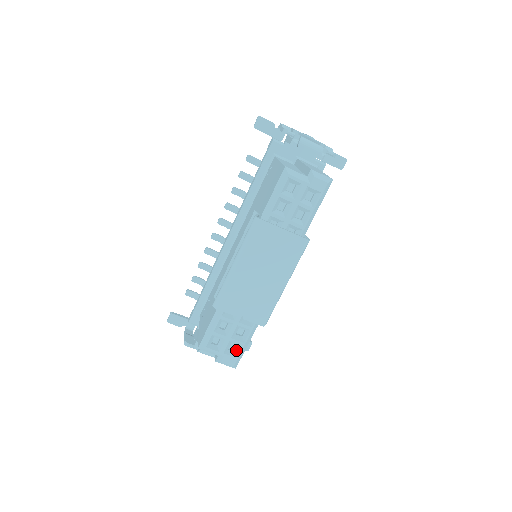
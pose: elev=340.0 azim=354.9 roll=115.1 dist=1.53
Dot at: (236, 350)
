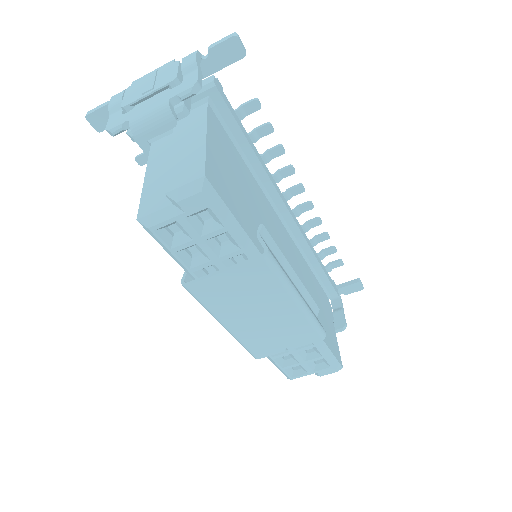
Dot at: (323, 361)
